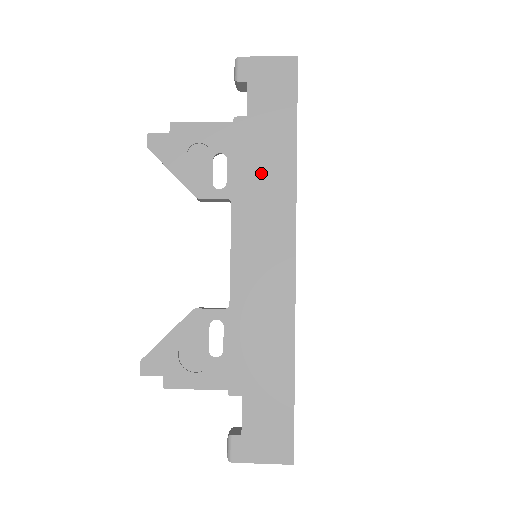
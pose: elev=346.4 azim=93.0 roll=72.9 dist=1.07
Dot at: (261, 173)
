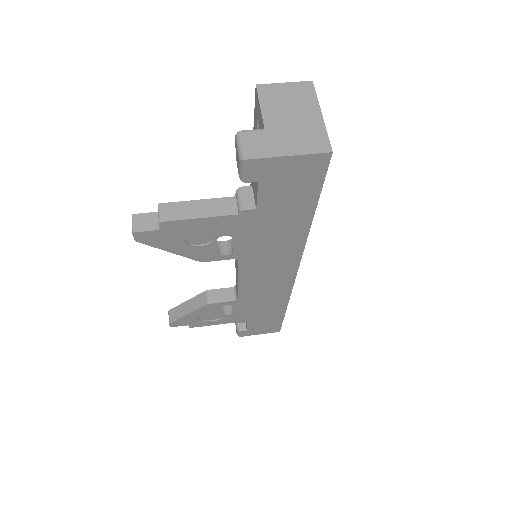
Dot at: (270, 242)
